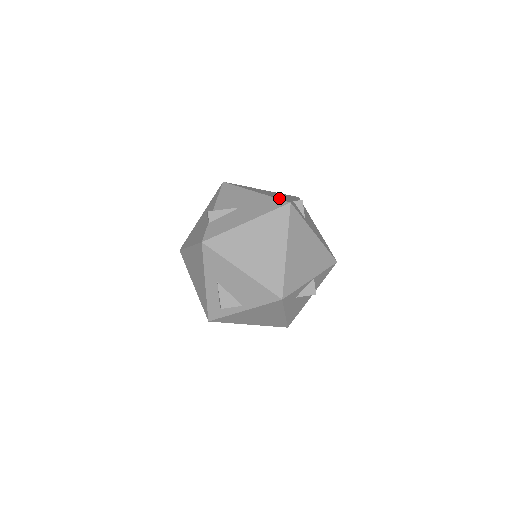
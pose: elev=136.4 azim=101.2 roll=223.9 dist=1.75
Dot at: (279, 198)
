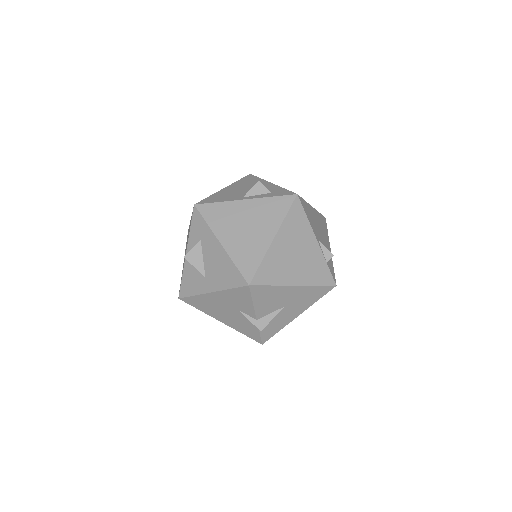
Dot at: (321, 281)
